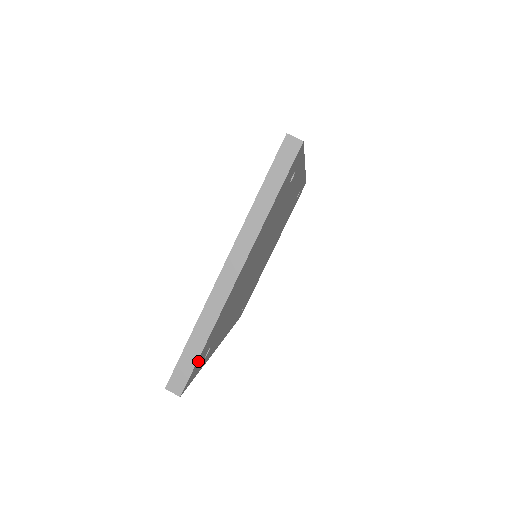
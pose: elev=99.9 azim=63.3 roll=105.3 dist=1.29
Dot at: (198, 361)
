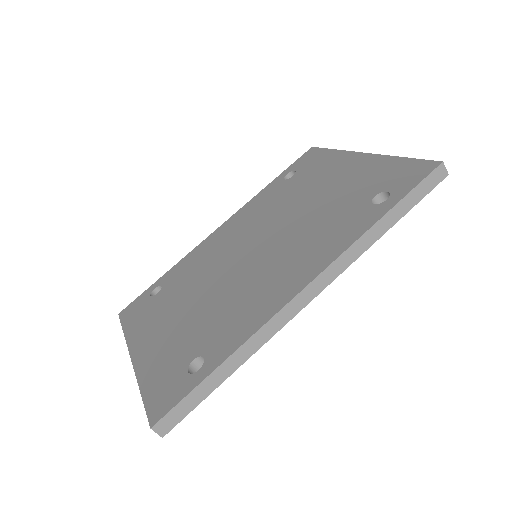
Dot at: occluded
